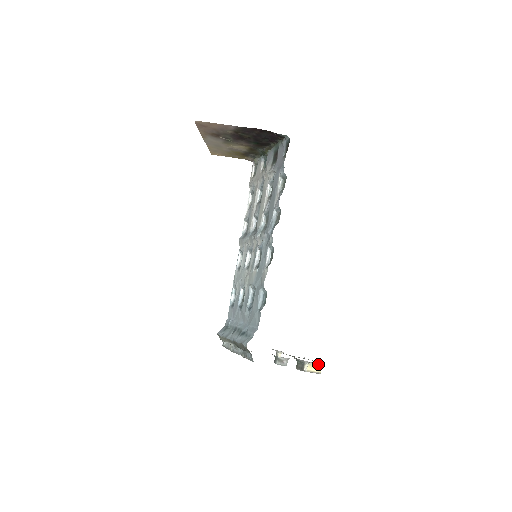
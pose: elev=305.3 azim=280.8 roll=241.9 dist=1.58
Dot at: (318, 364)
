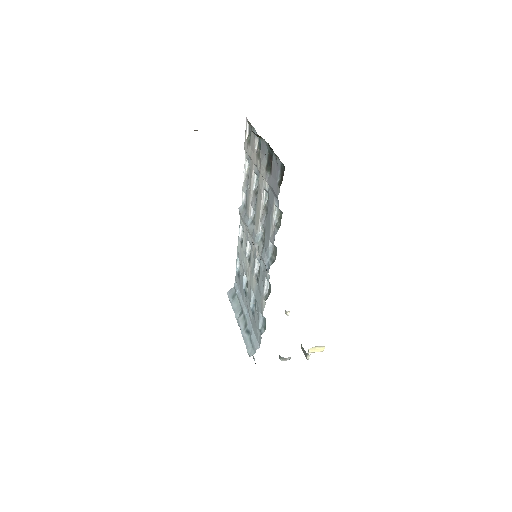
Dot at: (322, 346)
